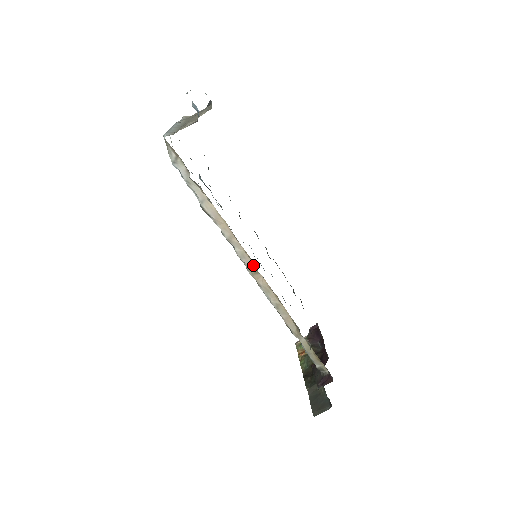
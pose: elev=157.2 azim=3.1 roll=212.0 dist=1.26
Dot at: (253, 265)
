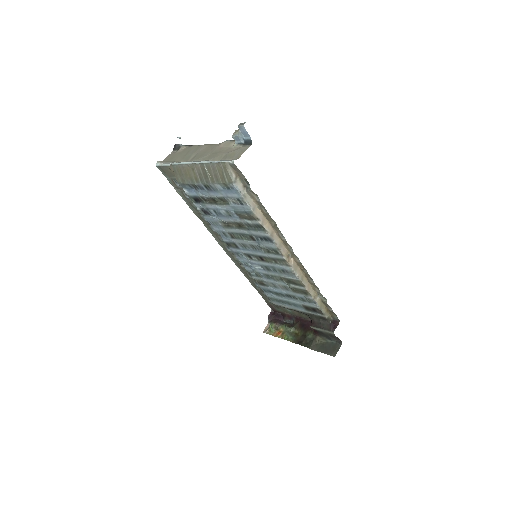
Dot at: (286, 251)
